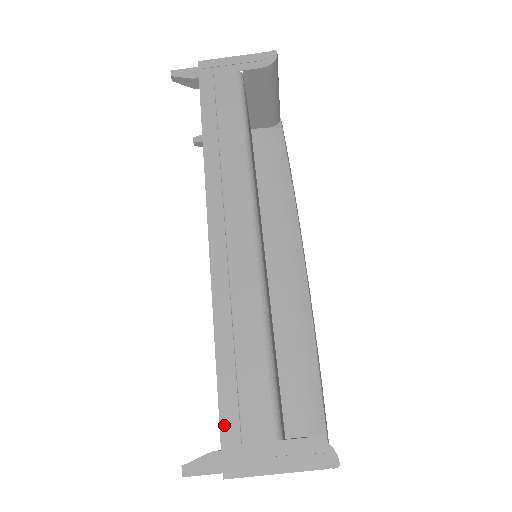
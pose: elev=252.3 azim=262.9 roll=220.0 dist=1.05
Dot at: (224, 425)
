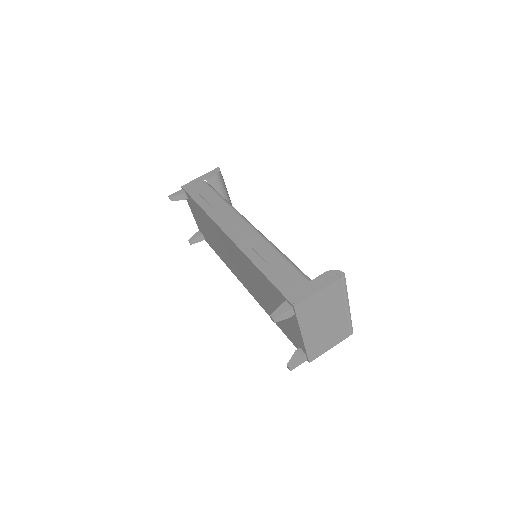
Dot at: (281, 289)
